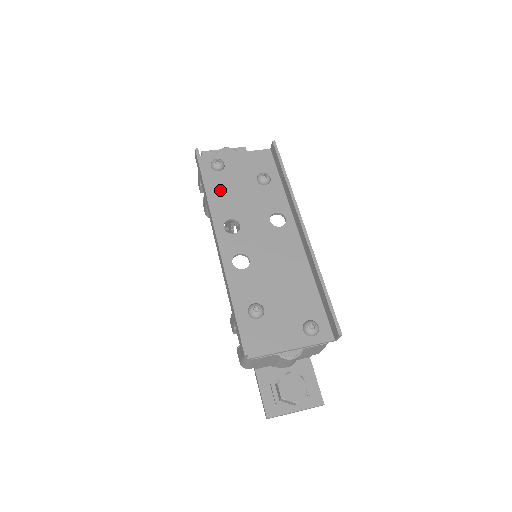
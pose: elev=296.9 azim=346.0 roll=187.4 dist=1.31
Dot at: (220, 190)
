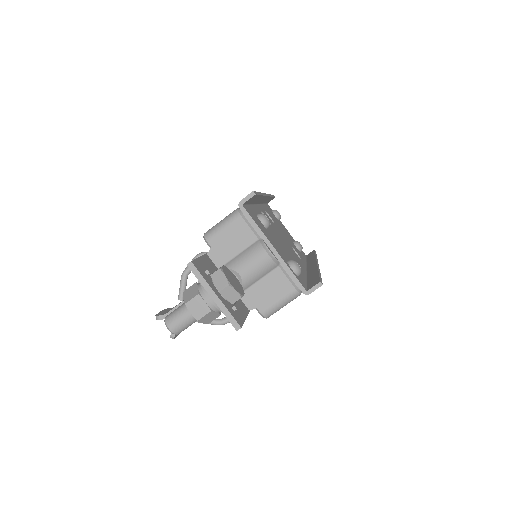
Dot at: (271, 213)
